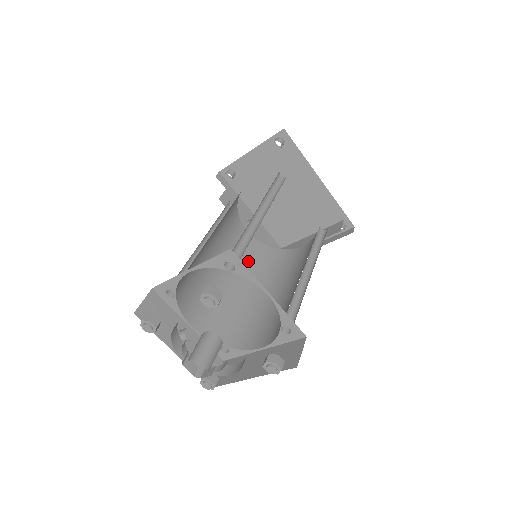
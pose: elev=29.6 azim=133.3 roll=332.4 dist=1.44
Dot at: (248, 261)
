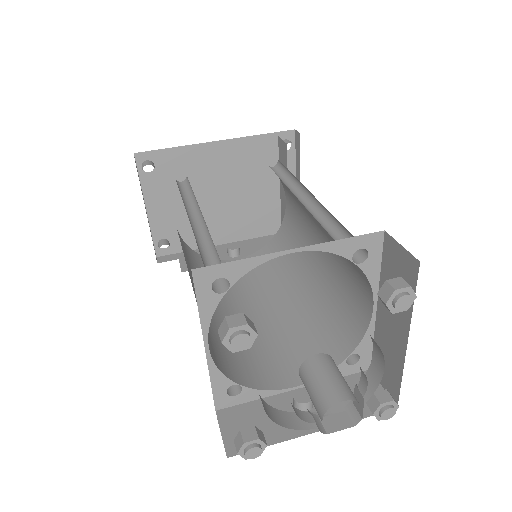
Dot at: (269, 274)
